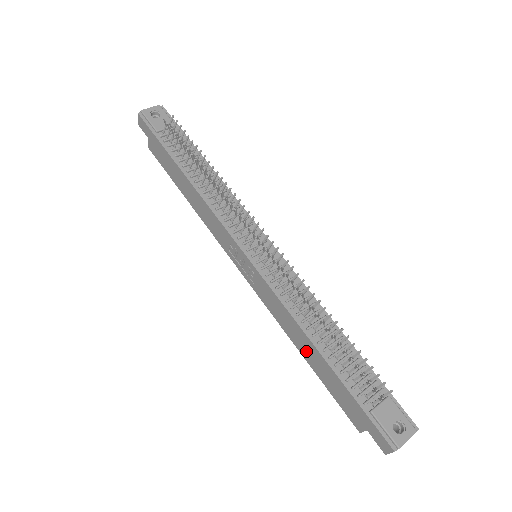
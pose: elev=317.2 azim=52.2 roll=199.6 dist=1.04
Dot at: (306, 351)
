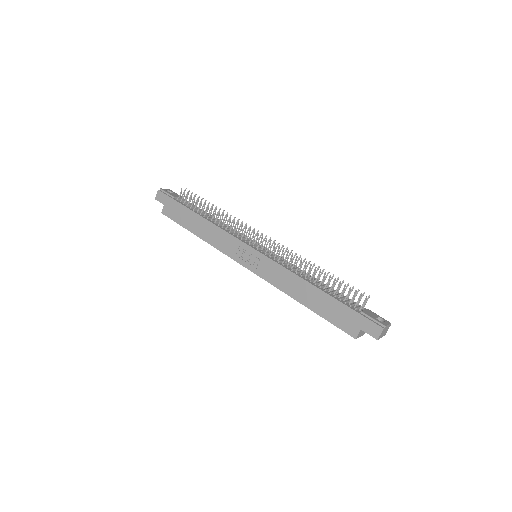
Dot at: (306, 297)
